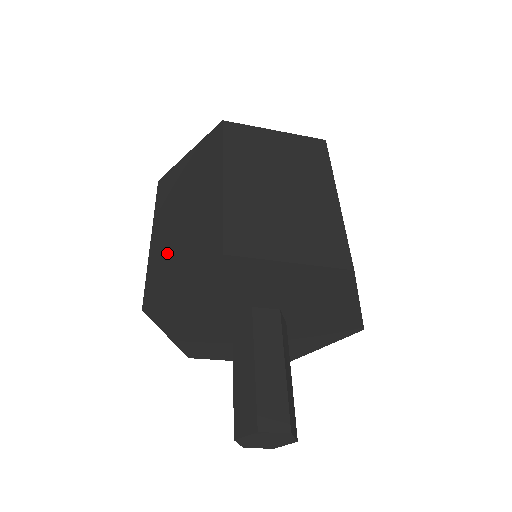
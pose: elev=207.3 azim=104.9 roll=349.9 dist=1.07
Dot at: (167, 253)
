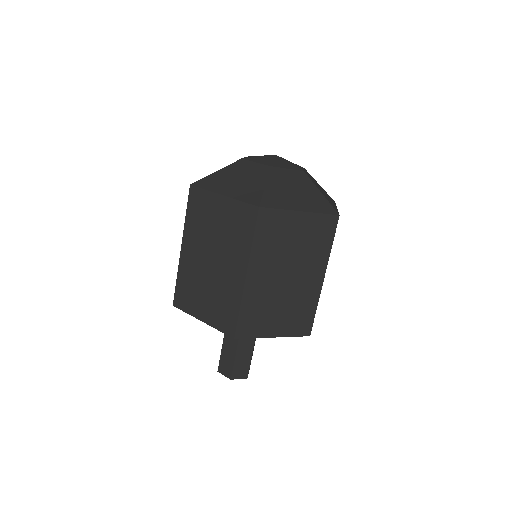
Dot at: occluded
